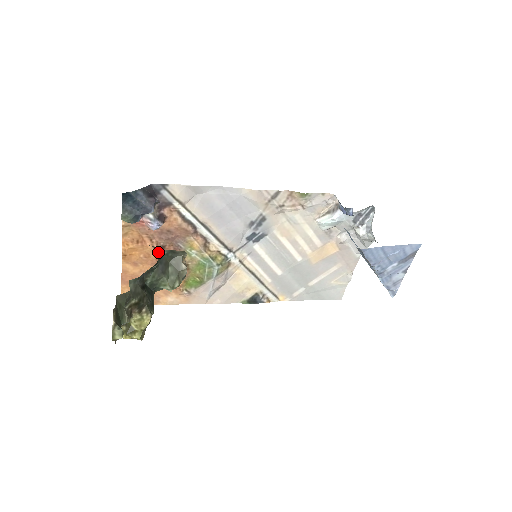
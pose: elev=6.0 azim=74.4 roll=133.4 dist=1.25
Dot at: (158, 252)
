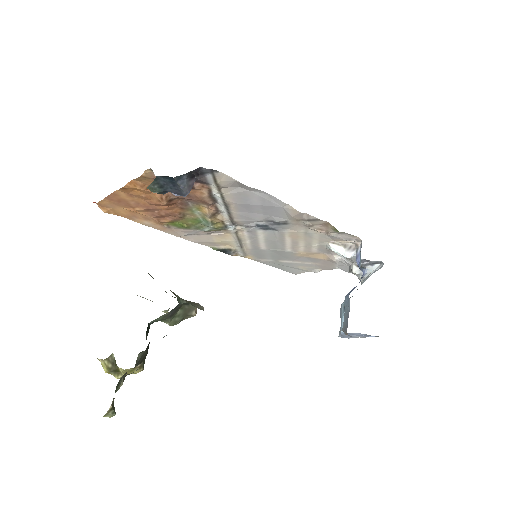
Dot at: (163, 203)
